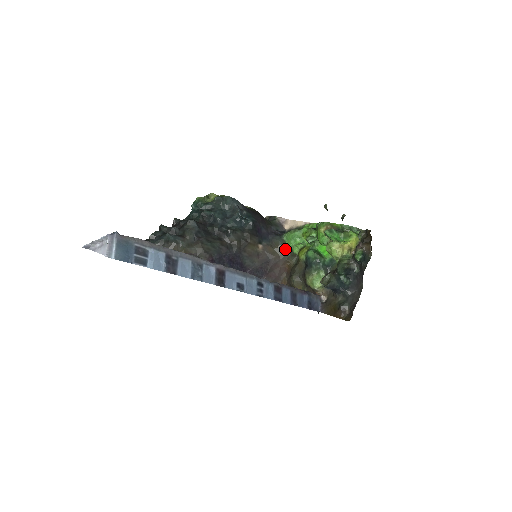
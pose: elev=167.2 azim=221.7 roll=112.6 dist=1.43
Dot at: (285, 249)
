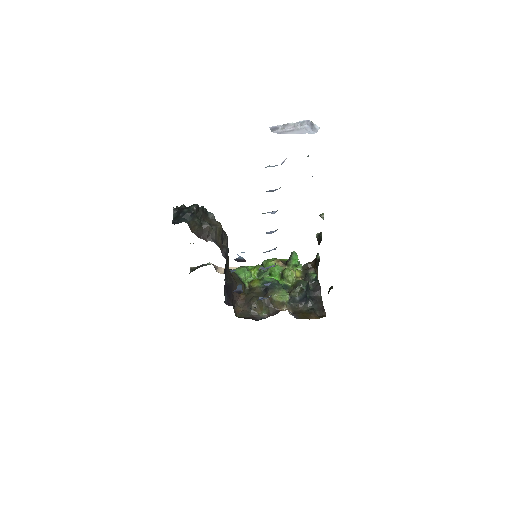
Dot at: (239, 279)
